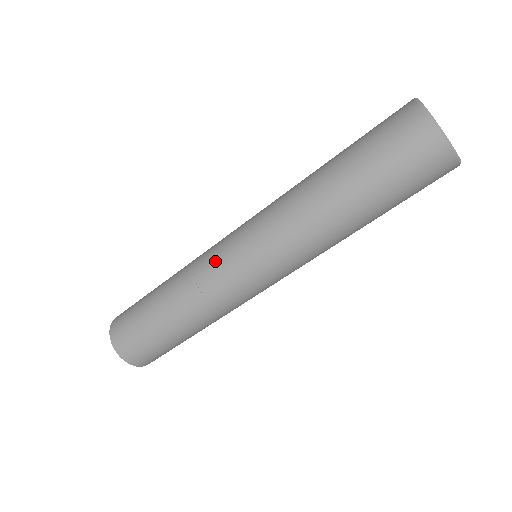
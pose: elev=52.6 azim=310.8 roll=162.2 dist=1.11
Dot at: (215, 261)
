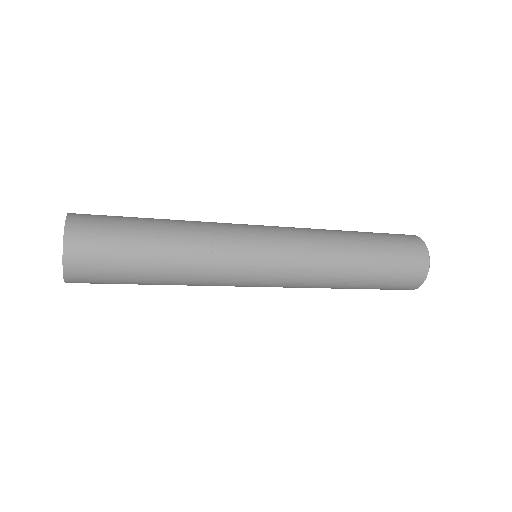
Dot at: (239, 272)
